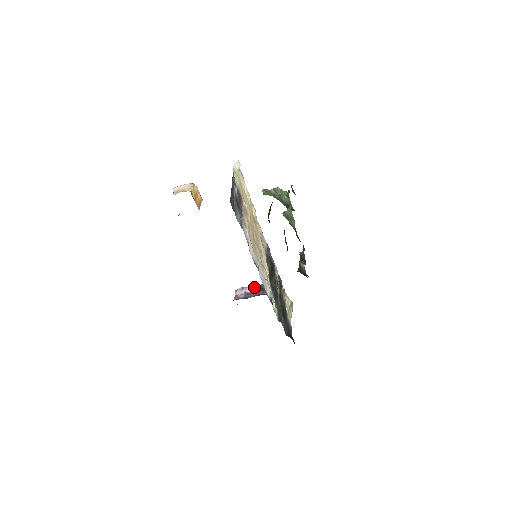
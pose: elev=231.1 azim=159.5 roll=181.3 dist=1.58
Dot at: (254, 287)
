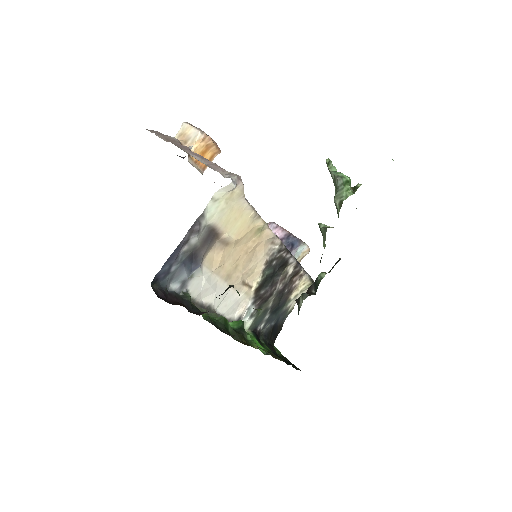
Dot at: (287, 235)
